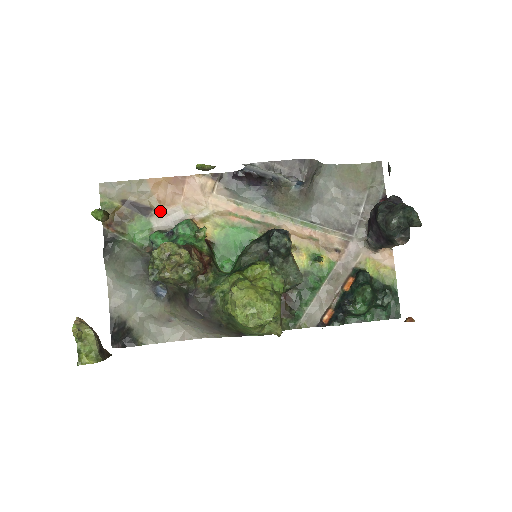
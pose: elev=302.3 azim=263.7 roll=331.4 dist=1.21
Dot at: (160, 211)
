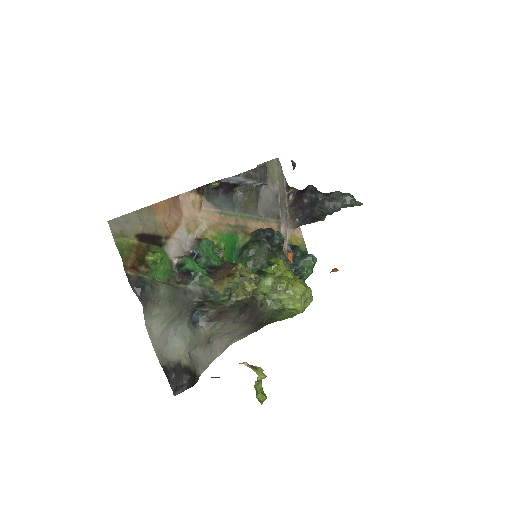
Dot at: (169, 237)
